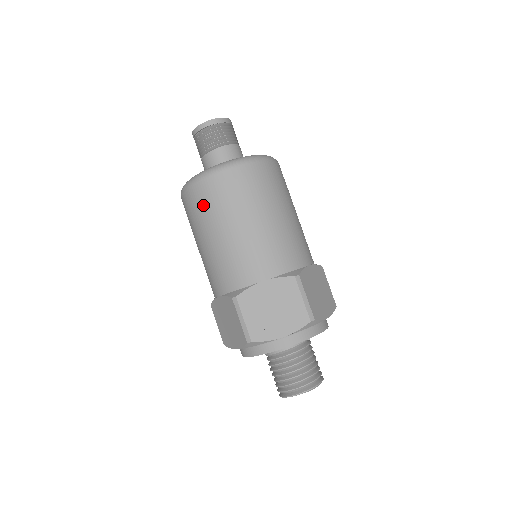
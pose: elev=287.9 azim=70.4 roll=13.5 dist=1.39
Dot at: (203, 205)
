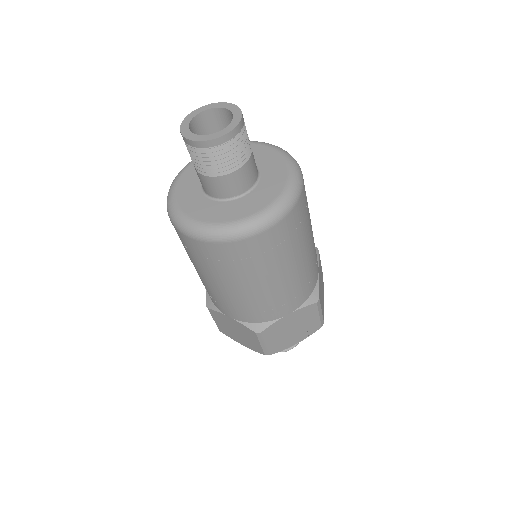
Dot at: (227, 263)
